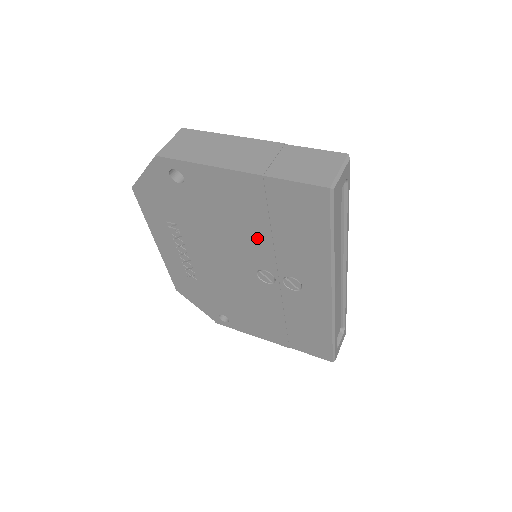
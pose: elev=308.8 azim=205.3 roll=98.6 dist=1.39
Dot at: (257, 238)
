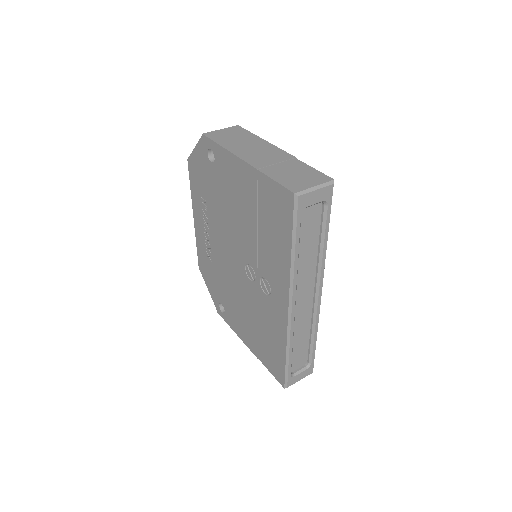
Dot at: (249, 230)
